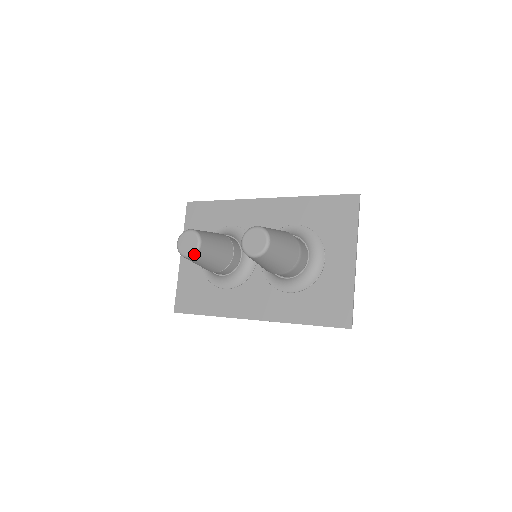
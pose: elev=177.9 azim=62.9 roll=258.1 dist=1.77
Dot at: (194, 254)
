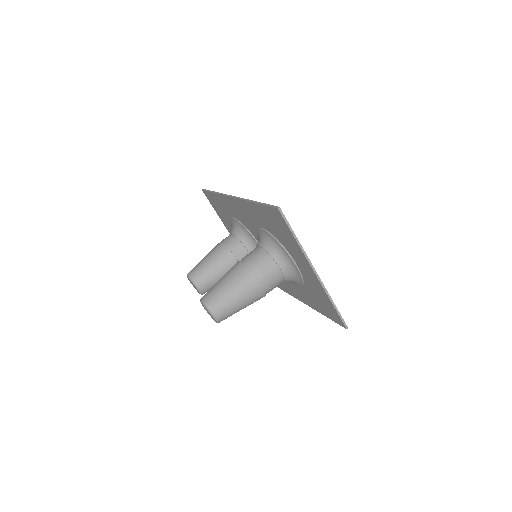
Dot at: (201, 294)
